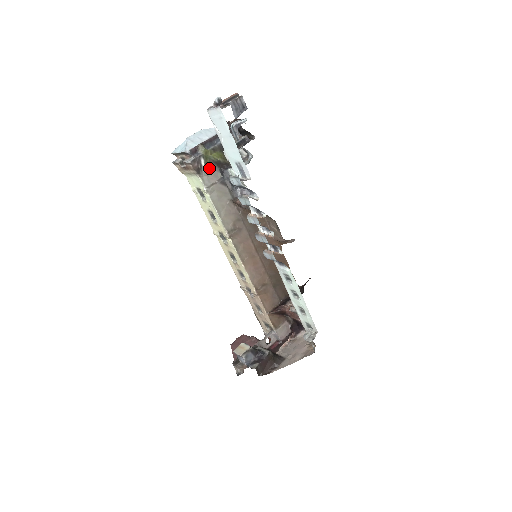
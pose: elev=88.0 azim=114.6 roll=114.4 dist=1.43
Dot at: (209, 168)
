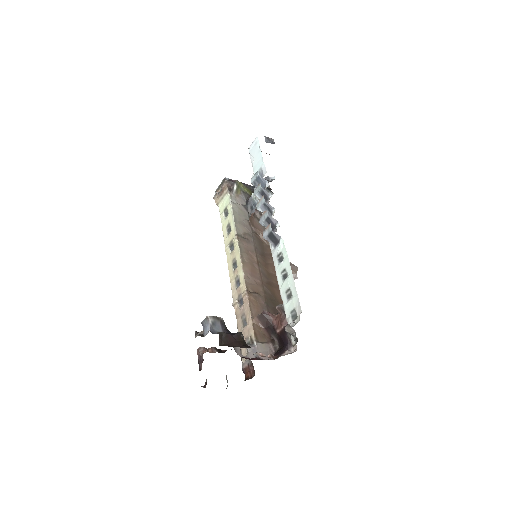
Dot at: (238, 195)
